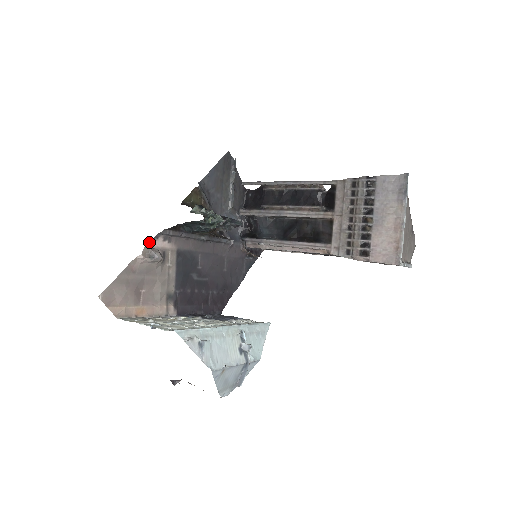
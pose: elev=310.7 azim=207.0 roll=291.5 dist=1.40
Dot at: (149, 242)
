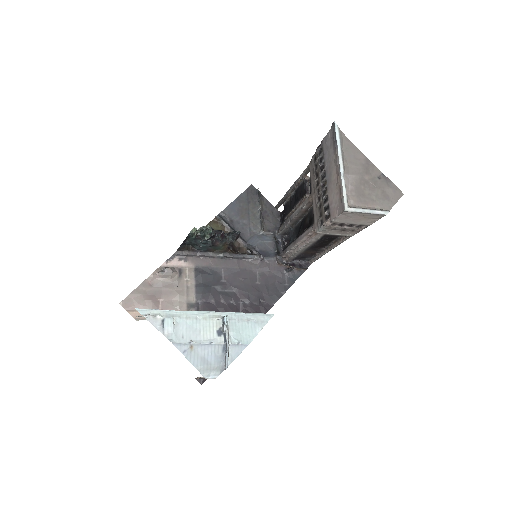
Dot at: (164, 262)
